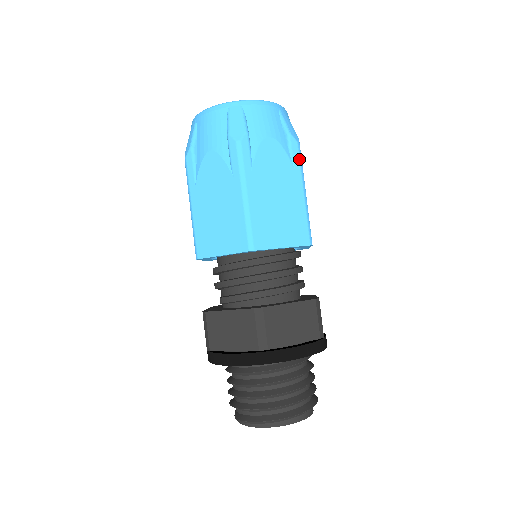
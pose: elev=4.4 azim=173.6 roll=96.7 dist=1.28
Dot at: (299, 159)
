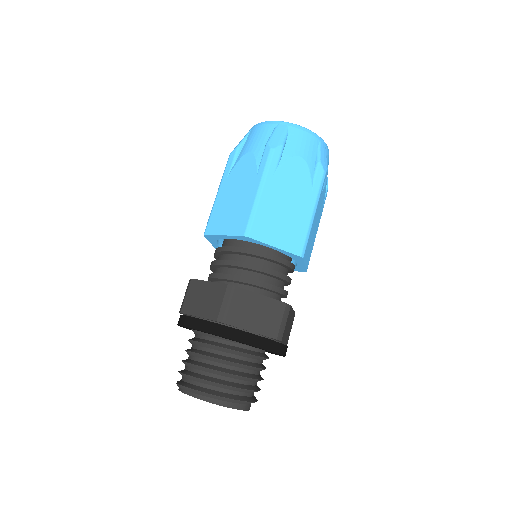
Dot at: (320, 184)
